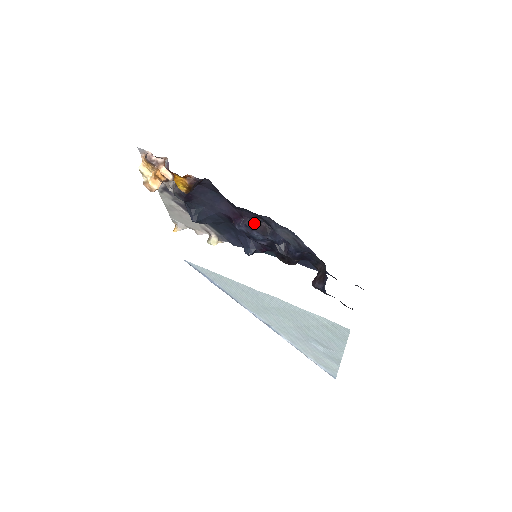
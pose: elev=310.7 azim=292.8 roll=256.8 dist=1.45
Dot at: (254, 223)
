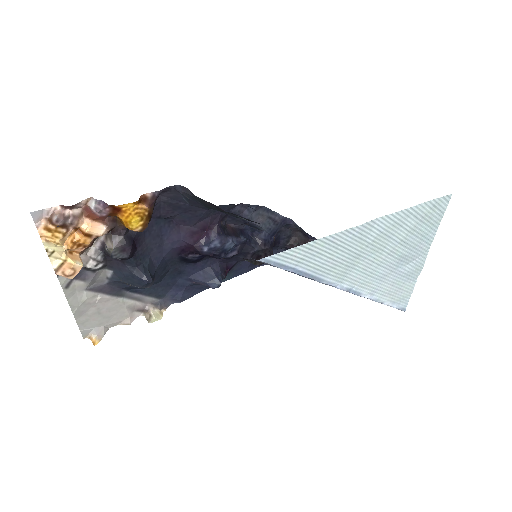
Dot at: (223, 228)
